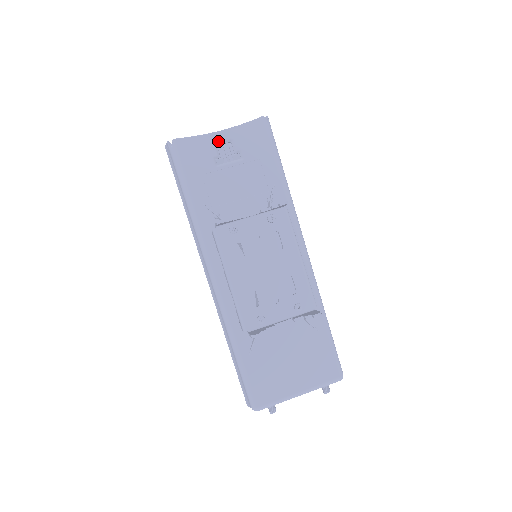
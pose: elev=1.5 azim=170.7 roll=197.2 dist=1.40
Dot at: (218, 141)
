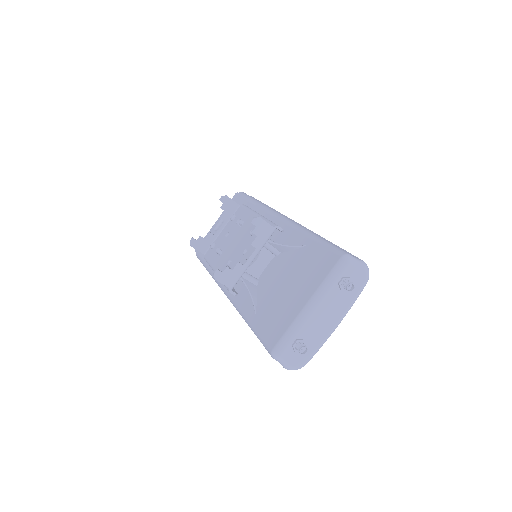
Dot at: (216, 226)
